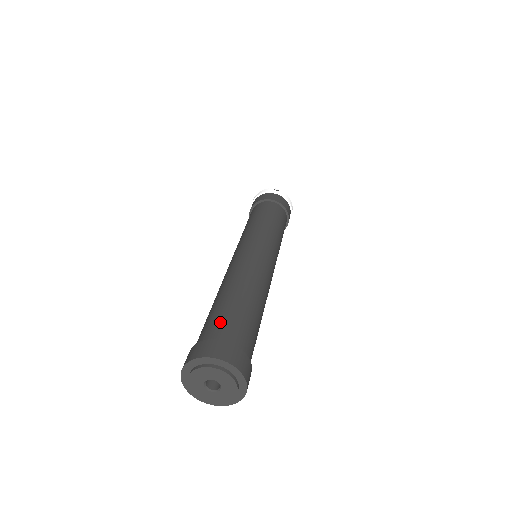
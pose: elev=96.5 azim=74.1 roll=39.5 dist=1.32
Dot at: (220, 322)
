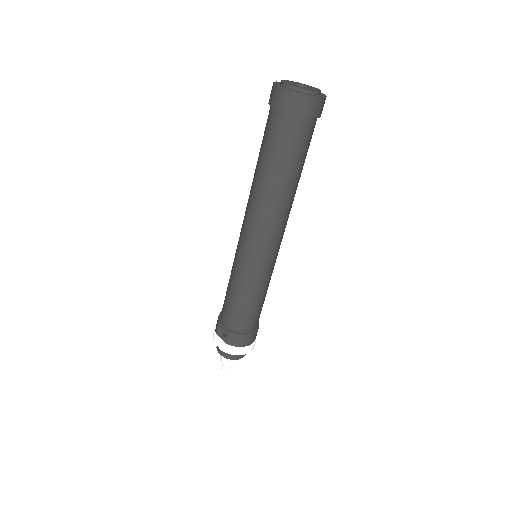
Dot at: occluded
